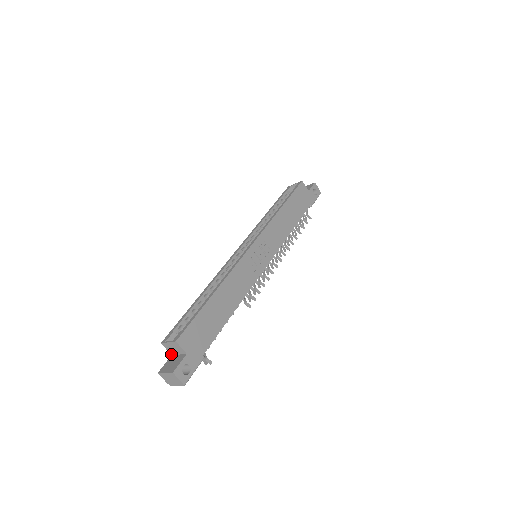
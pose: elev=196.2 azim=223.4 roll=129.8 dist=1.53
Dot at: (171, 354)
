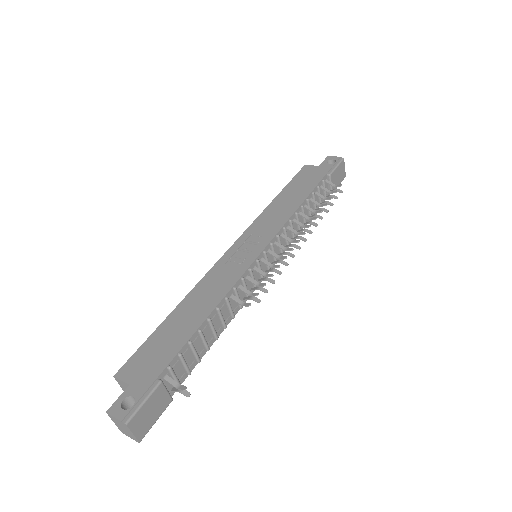
Dot at: occluded
